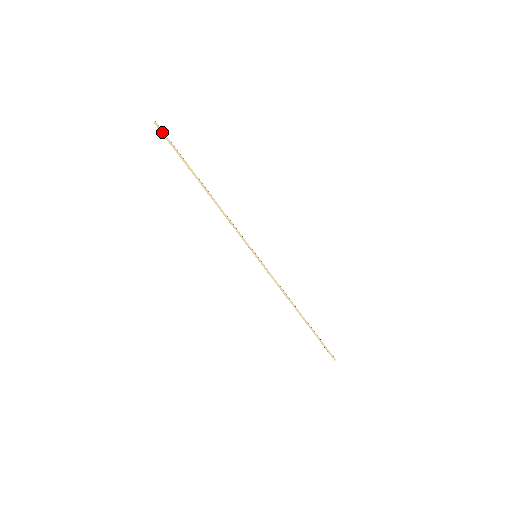
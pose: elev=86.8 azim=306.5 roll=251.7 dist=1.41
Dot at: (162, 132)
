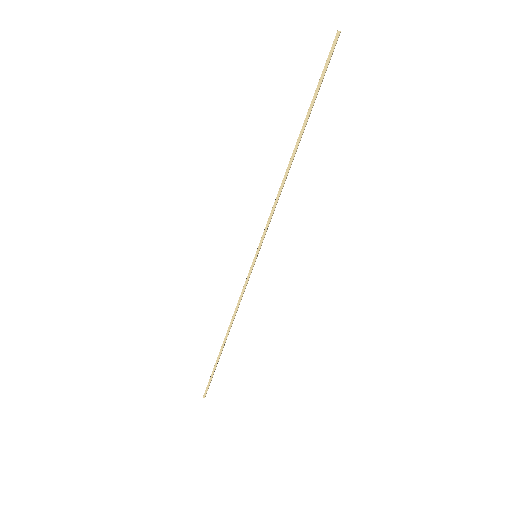
Dot at: (332, 50)
